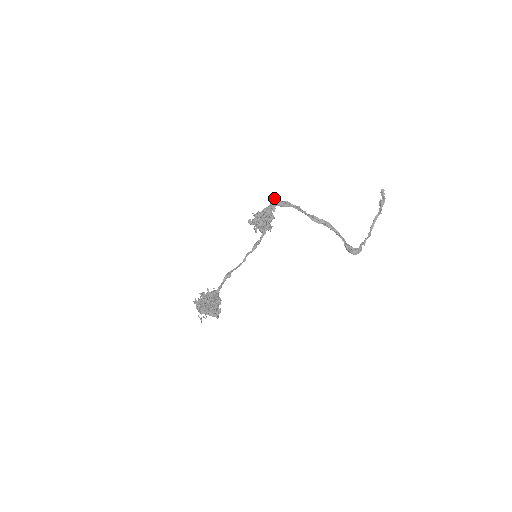
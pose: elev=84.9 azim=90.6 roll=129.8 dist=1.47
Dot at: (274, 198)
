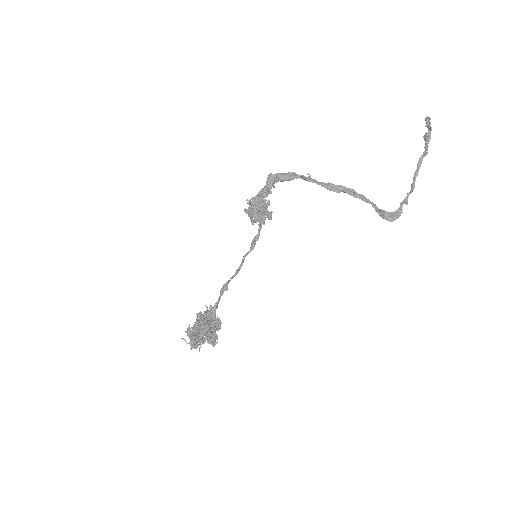
Dot at: (268, 176)
